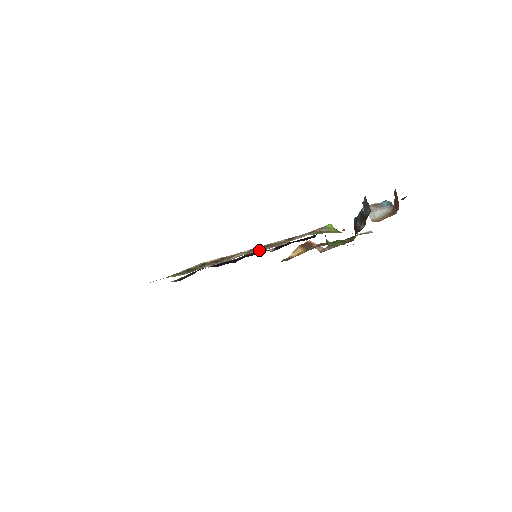
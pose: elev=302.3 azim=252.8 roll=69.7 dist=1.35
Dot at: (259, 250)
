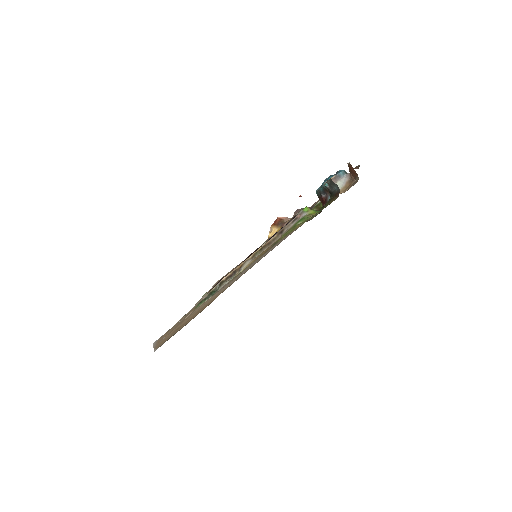
Dot at: (261, 252)
